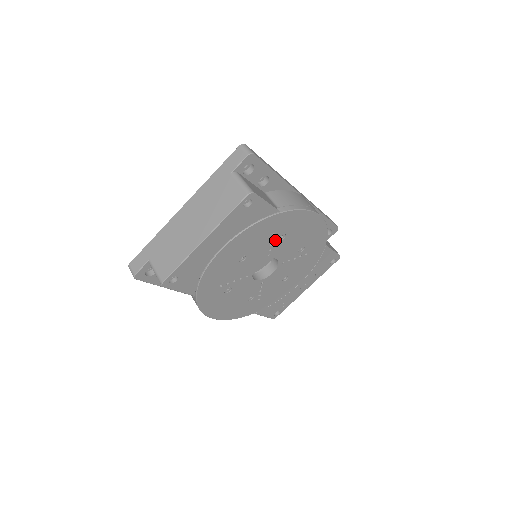
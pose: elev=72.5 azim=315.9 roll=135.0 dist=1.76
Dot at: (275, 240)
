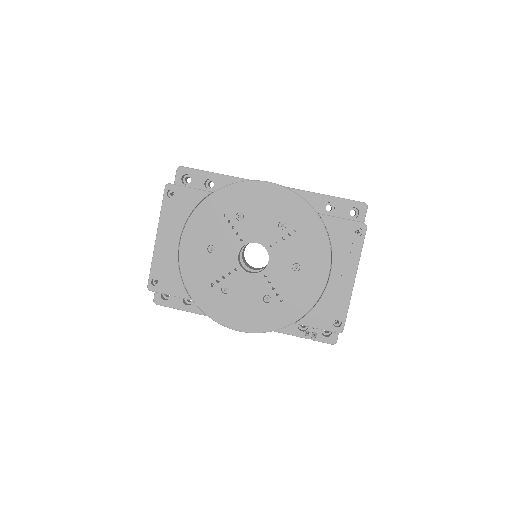
Dot at: (234, 222)
